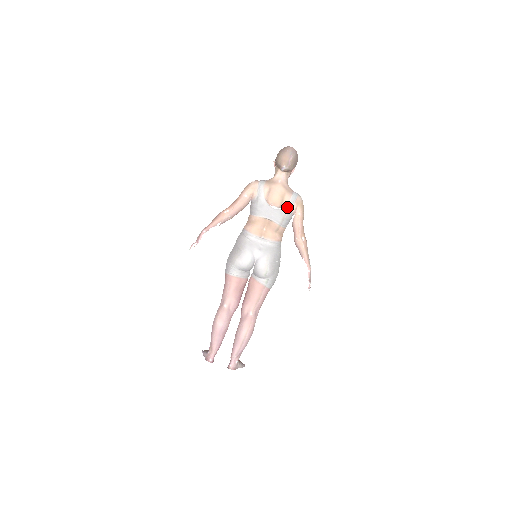
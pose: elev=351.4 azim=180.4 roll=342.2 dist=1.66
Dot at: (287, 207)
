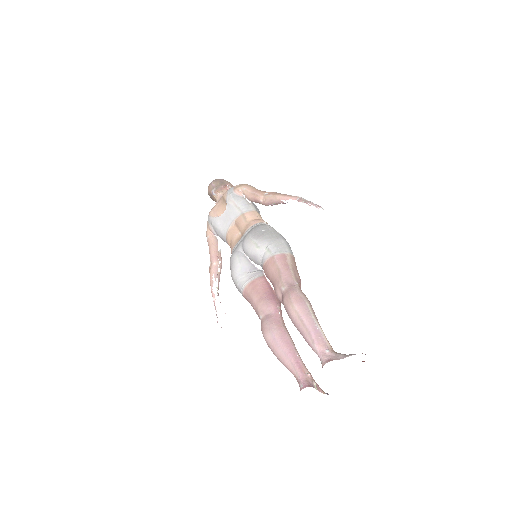
Dot at: (229, 197)
